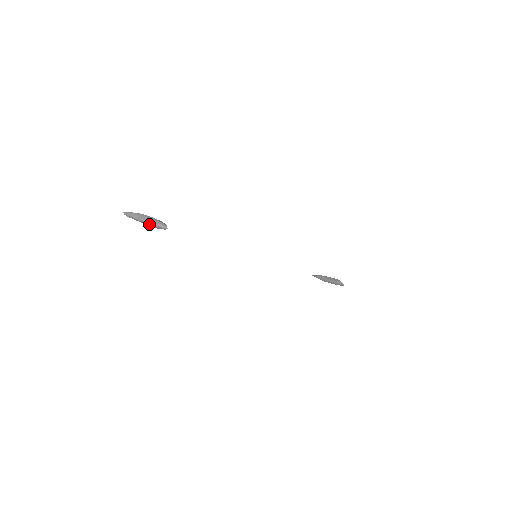
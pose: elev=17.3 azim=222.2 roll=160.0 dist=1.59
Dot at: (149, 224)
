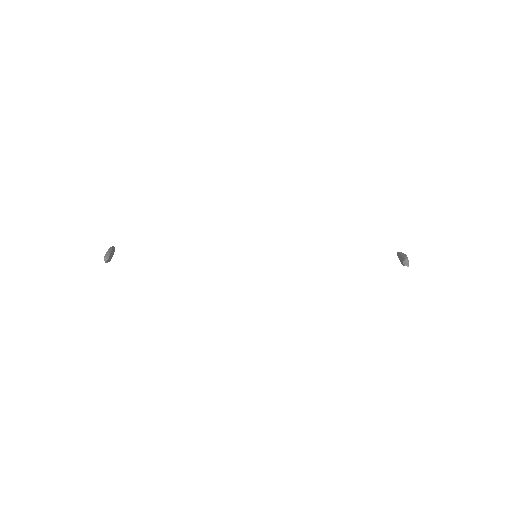
Dot at: occluded
